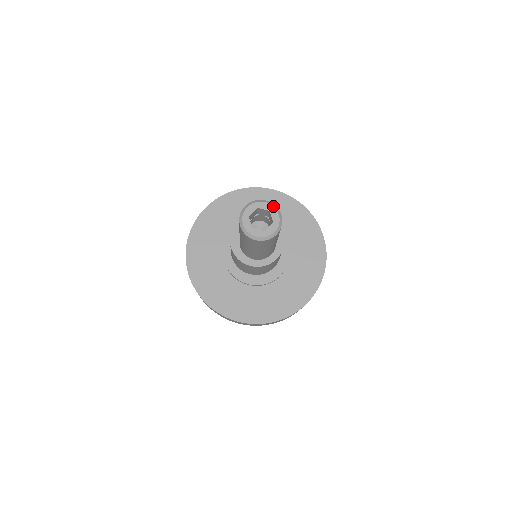
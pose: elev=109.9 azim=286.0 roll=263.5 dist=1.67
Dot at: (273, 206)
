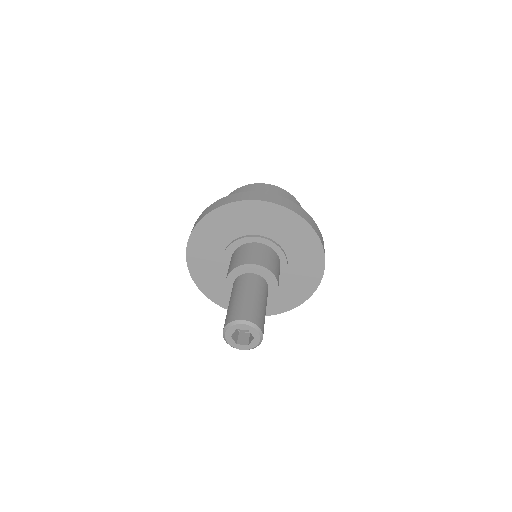
Dot at: (260, 338)
